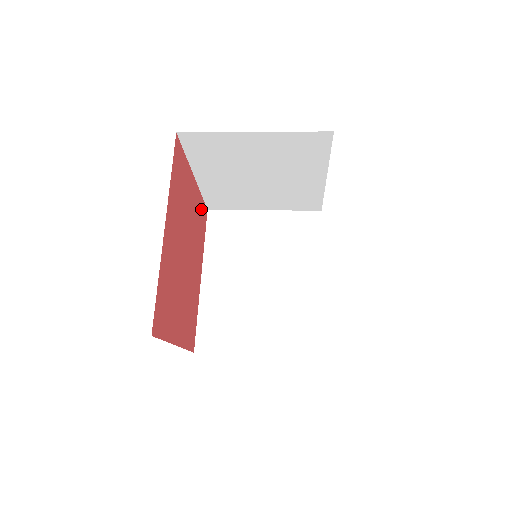
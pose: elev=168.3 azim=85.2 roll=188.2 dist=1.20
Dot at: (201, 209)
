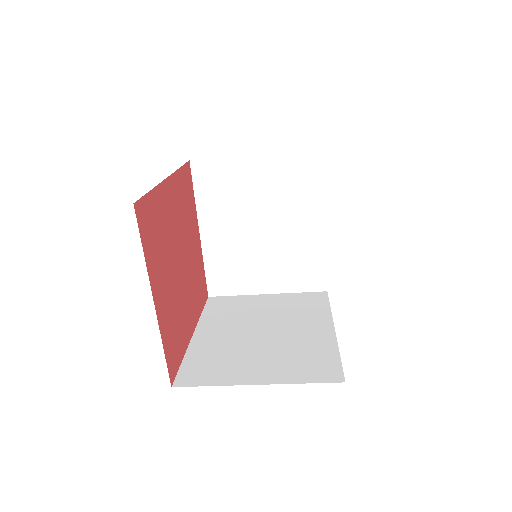
Dot at: (202, 276)
